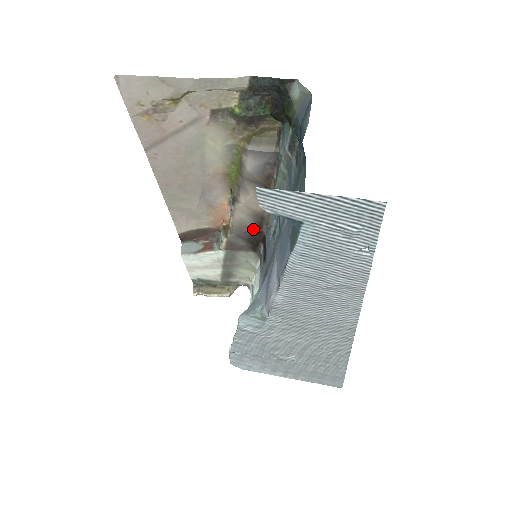
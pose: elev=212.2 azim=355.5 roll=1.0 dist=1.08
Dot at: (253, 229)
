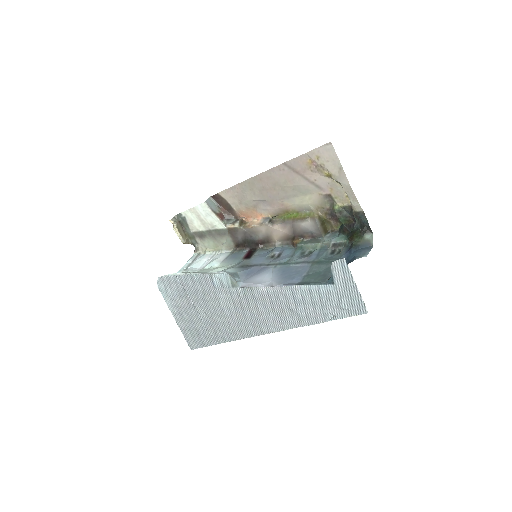
Dot at: (257, 240)
